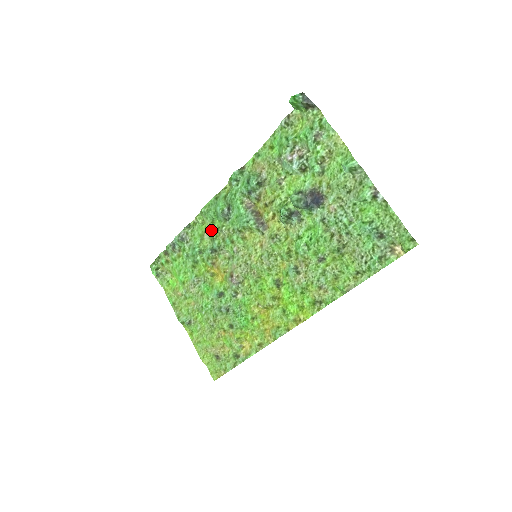
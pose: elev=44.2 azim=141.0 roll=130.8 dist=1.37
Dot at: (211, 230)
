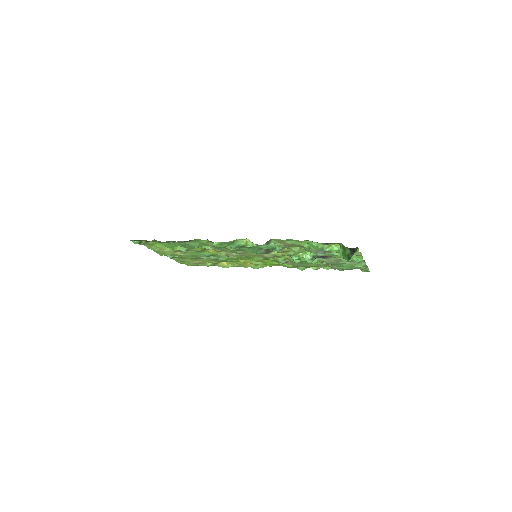
Dot at: (217, 246)
